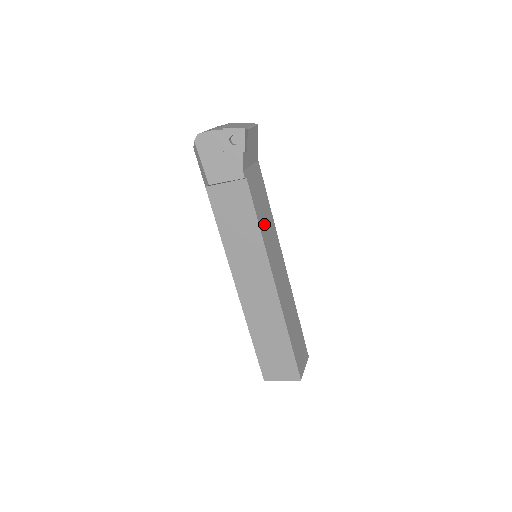
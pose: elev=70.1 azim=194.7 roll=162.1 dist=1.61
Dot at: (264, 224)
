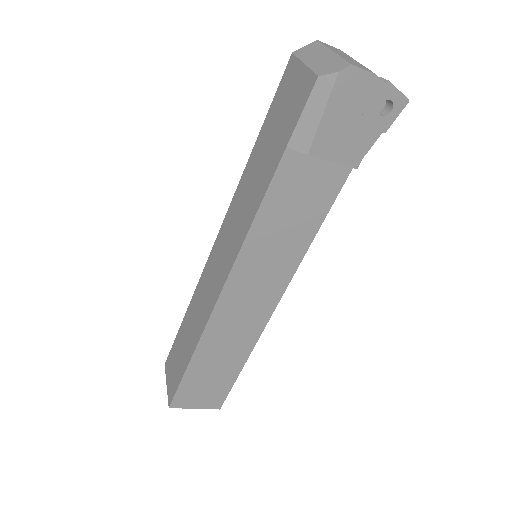
Dot at: occluded
